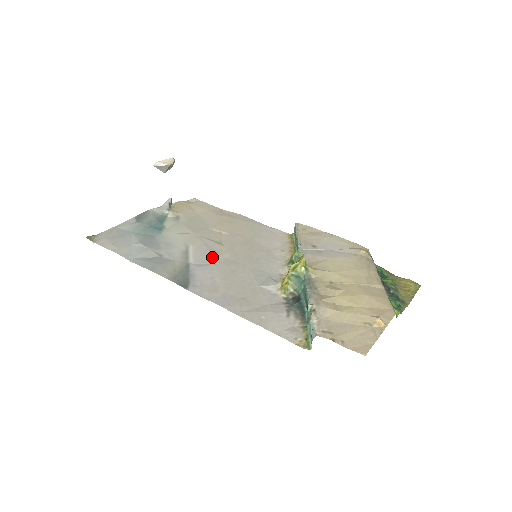
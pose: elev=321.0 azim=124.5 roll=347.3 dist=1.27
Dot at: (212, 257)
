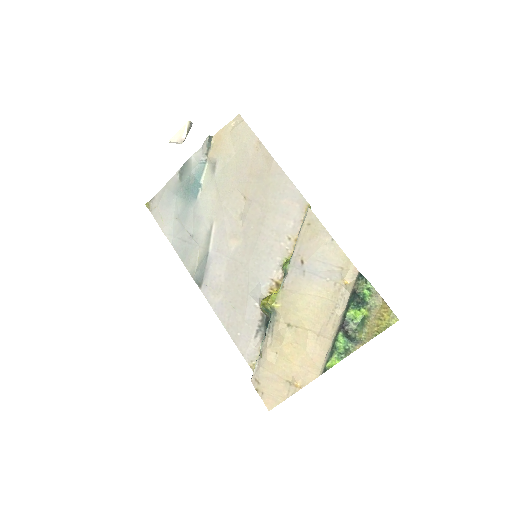
Dot at: (226, 245)
